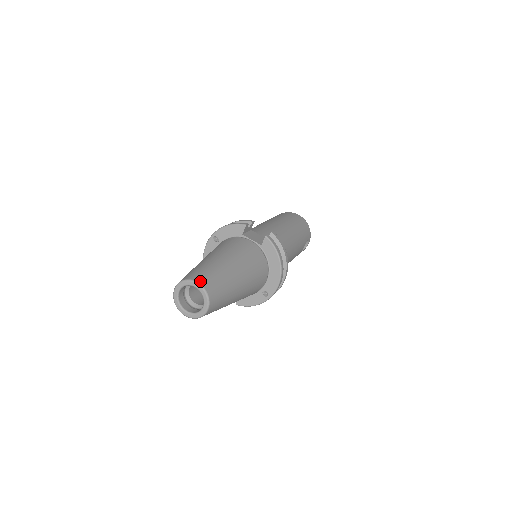
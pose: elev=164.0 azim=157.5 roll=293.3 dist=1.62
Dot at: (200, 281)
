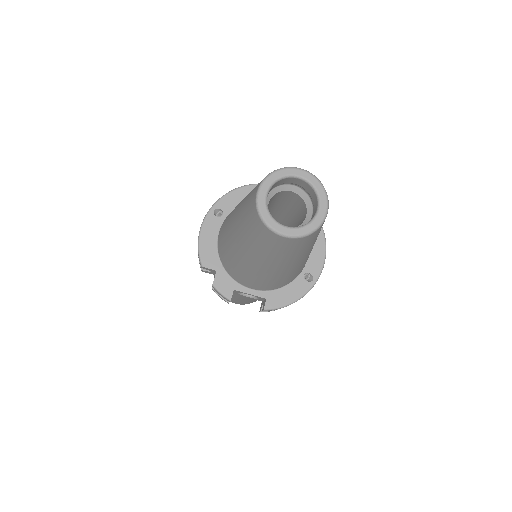
Dot at: (302, 170)
